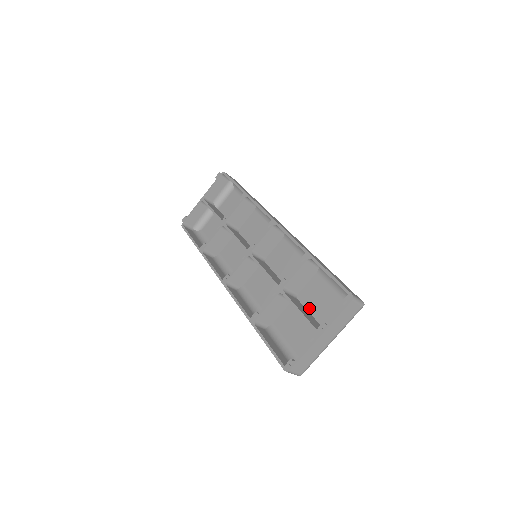
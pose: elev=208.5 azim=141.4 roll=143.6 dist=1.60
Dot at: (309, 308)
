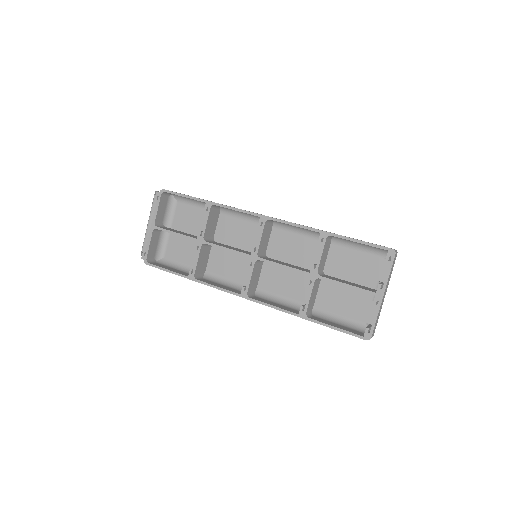
Dot at: (343, 277)
